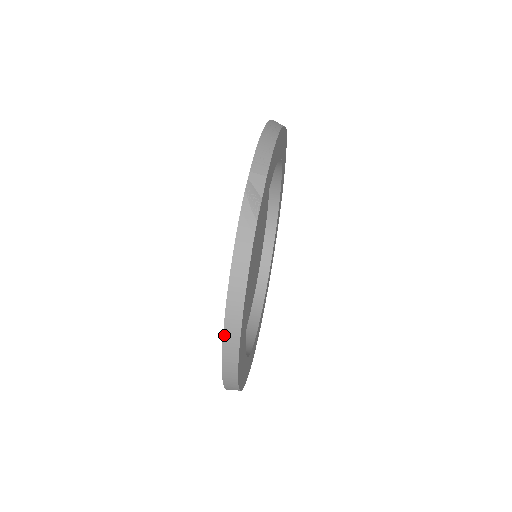
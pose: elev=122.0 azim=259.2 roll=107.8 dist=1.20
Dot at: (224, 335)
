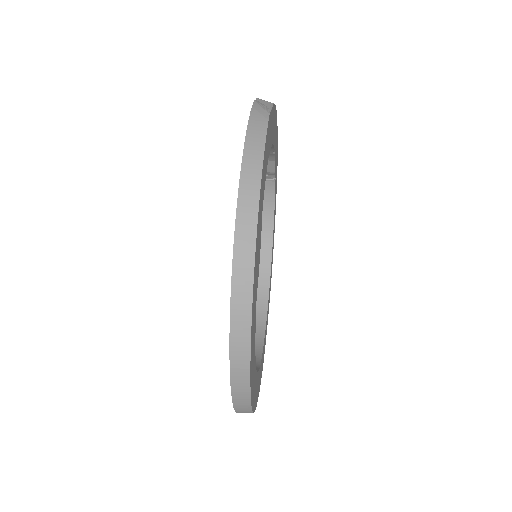
Dot at: (237, 219)
